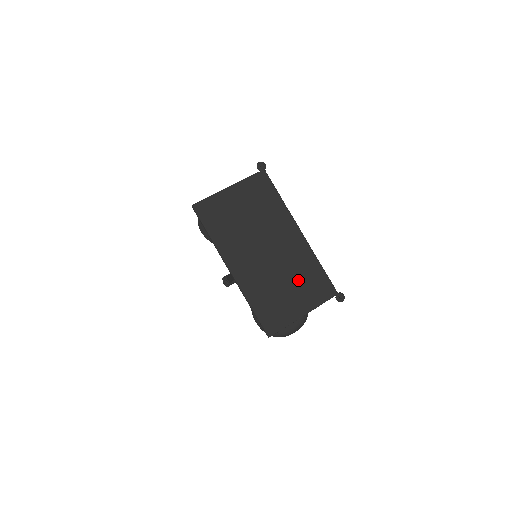
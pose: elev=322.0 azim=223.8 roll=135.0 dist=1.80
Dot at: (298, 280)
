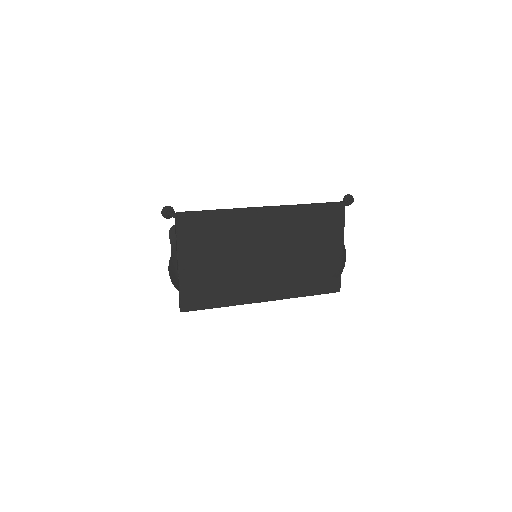
Dot at: (310, 238)
